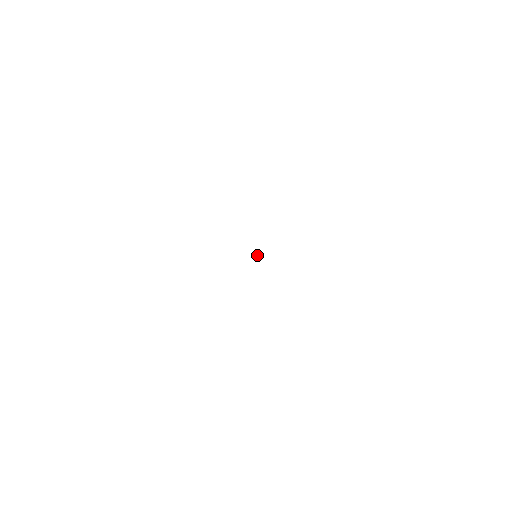
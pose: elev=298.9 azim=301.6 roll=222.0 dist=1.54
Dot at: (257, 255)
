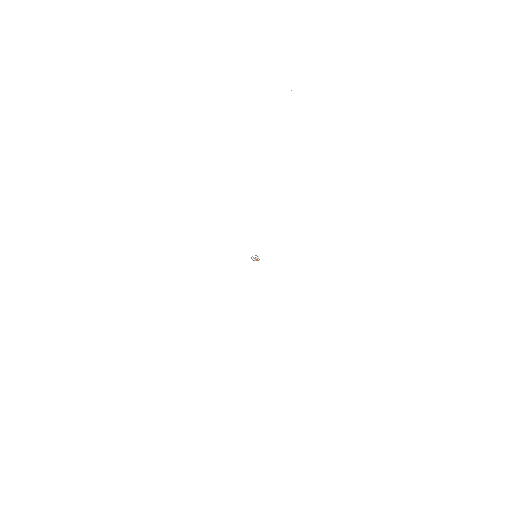
Dot at: (256, 256)
